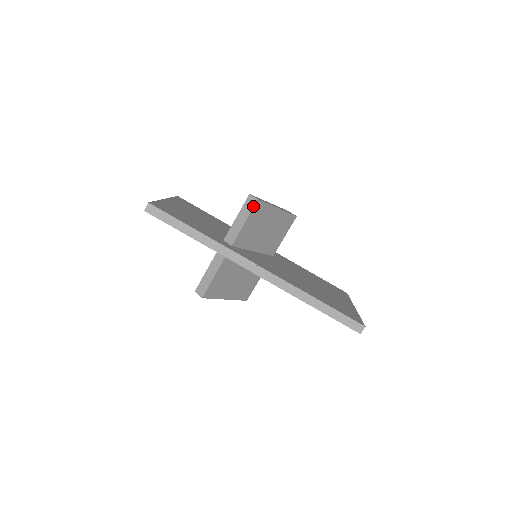
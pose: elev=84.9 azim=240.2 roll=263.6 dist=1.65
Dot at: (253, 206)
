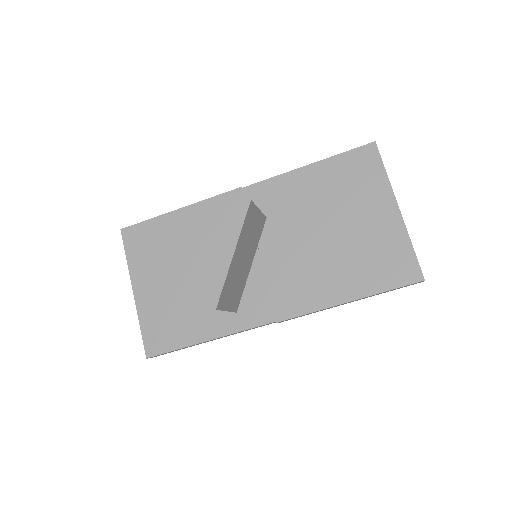
Dot at: occluded
